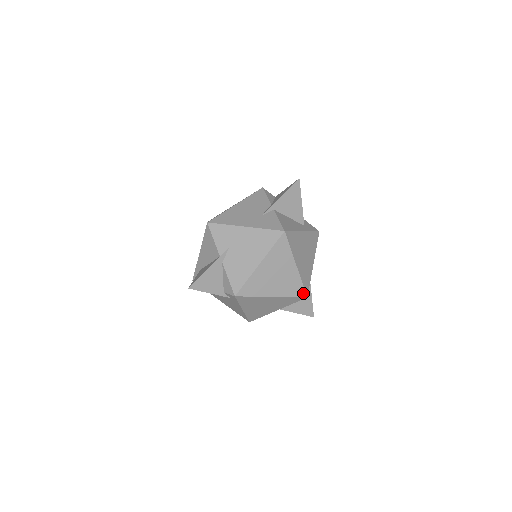
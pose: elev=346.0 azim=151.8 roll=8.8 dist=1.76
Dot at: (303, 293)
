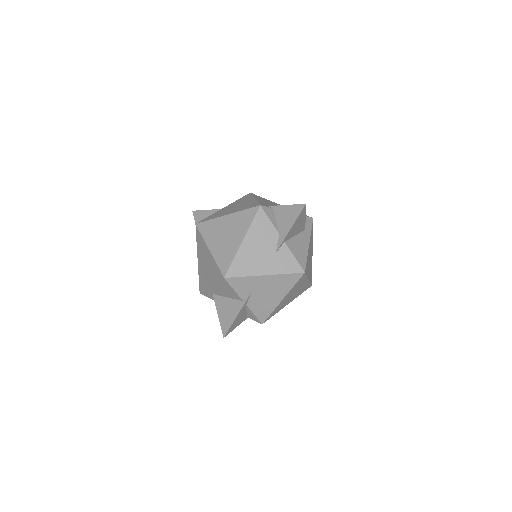
Dot at: (309, 286)
